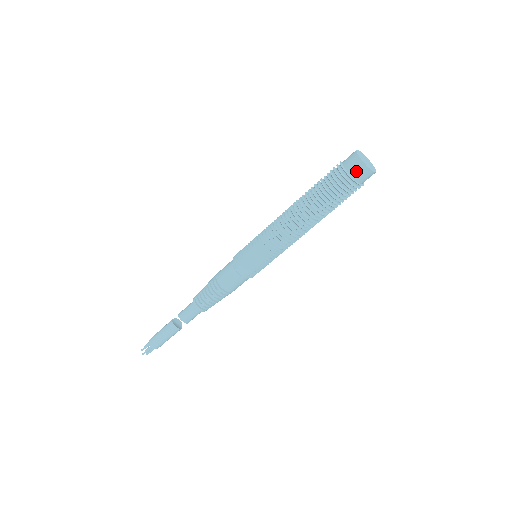
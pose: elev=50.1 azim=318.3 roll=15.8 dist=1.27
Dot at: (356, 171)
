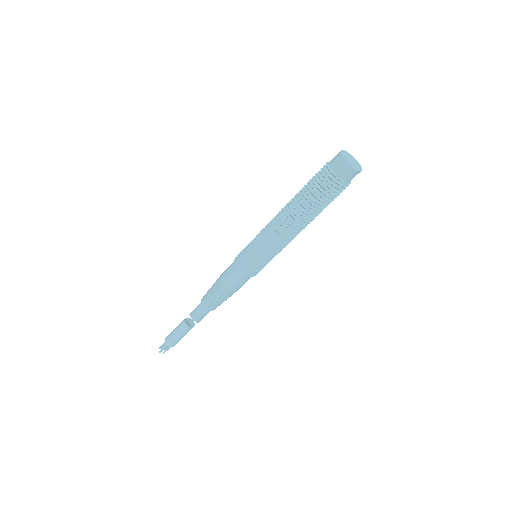
Dot at: (339, 168)
